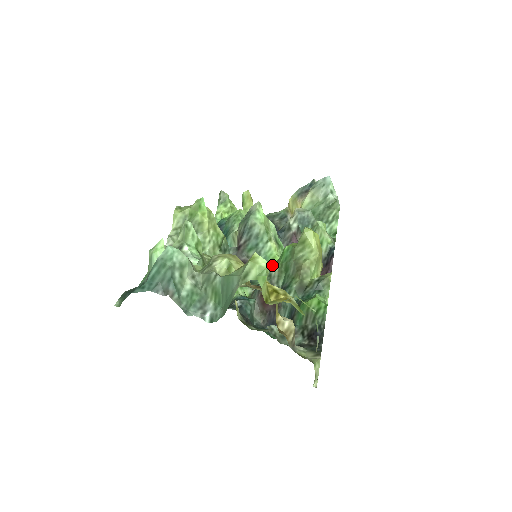
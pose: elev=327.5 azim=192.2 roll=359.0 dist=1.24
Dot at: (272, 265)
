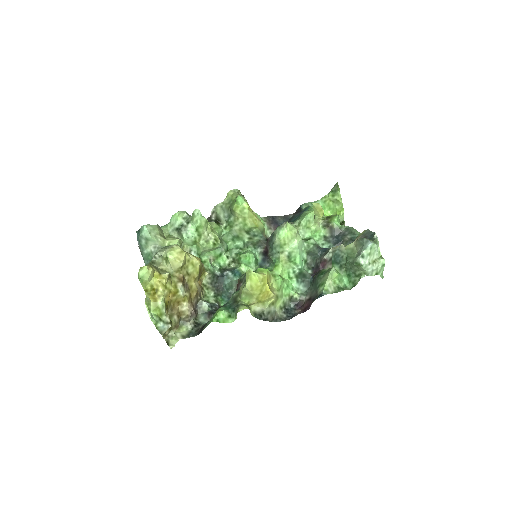
Dot at: (273, 269)
